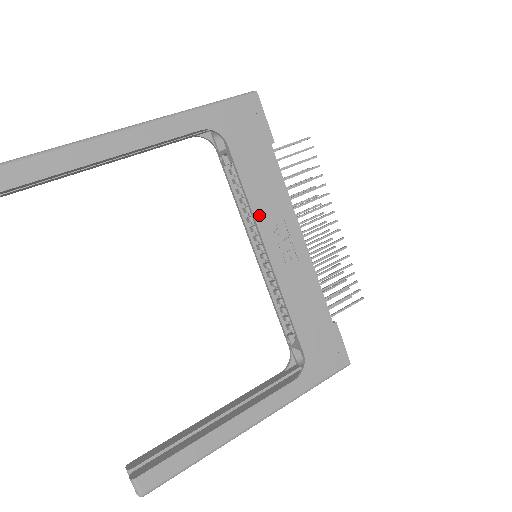
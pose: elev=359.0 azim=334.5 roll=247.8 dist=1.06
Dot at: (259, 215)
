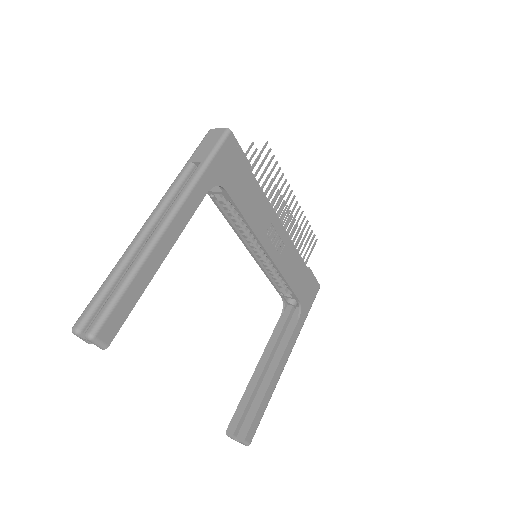
Dot at: (257, 230)
